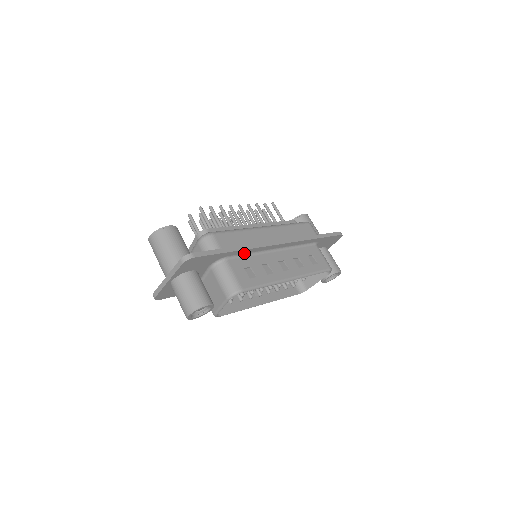
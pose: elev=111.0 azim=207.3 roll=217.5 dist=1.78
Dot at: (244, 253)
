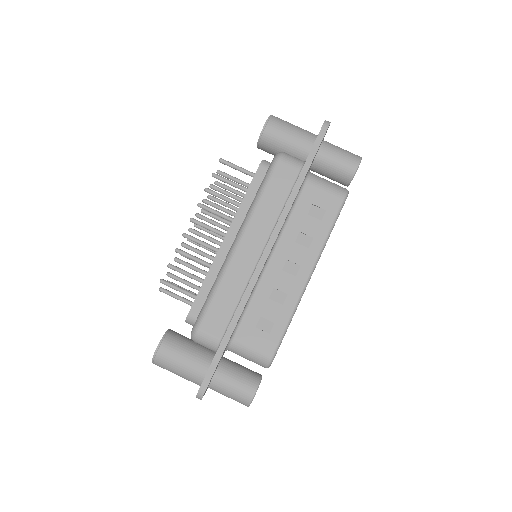
Dot at: occluded
